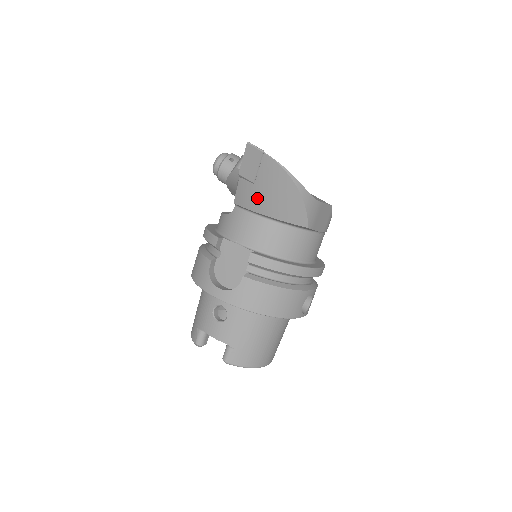
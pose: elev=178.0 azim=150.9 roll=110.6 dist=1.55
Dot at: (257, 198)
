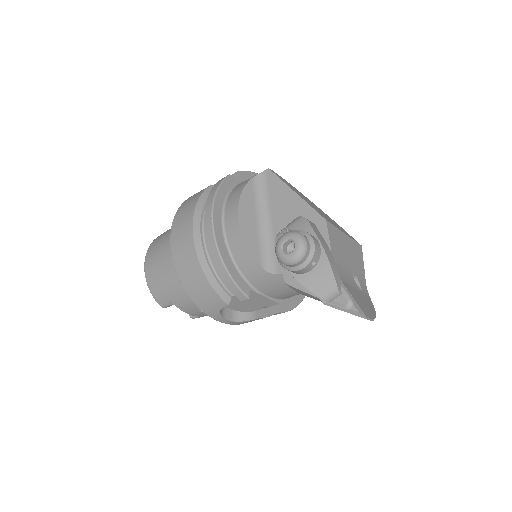
Dot at: occluded
